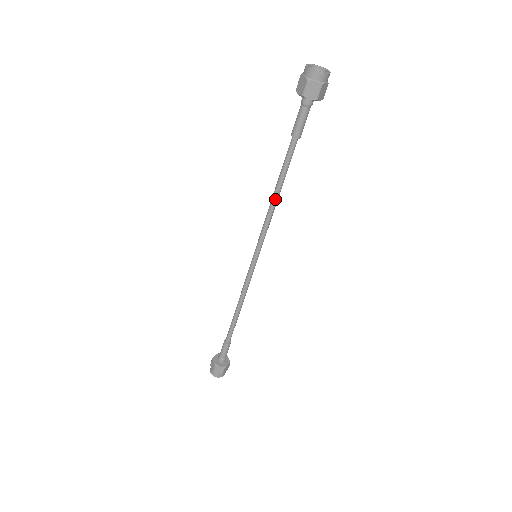
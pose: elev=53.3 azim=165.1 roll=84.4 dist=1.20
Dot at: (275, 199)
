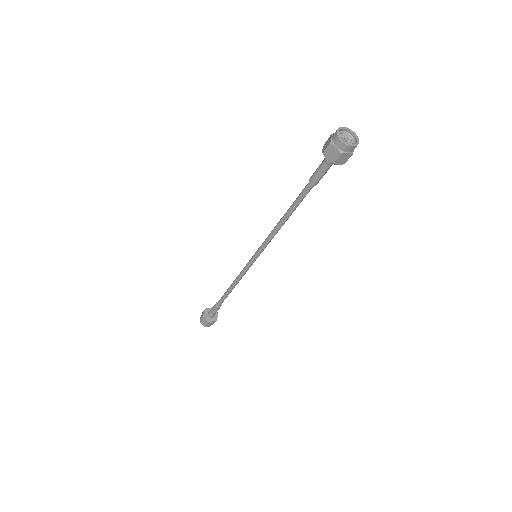
Dot at: (281, 222)
